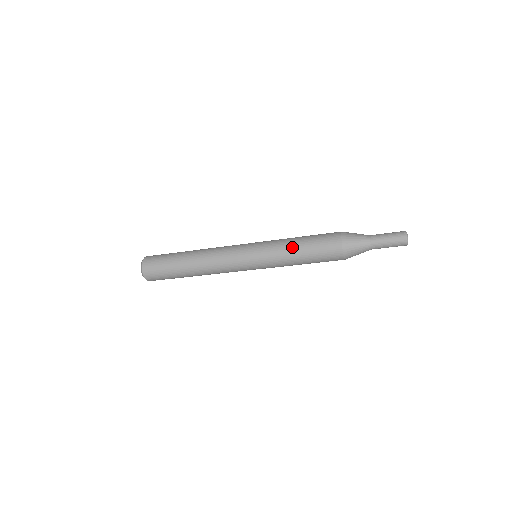
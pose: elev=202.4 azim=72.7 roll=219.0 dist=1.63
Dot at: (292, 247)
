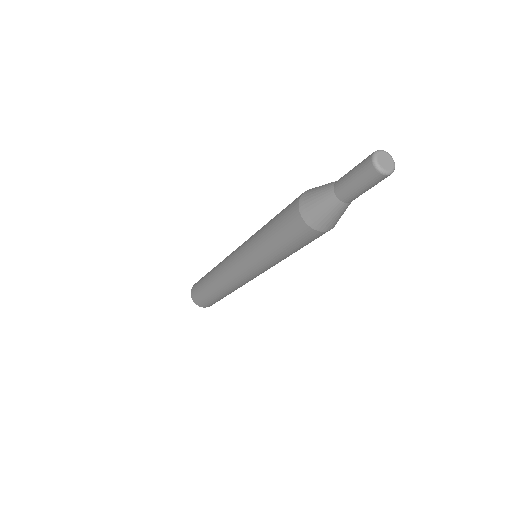
Dot at: (263, 239)
